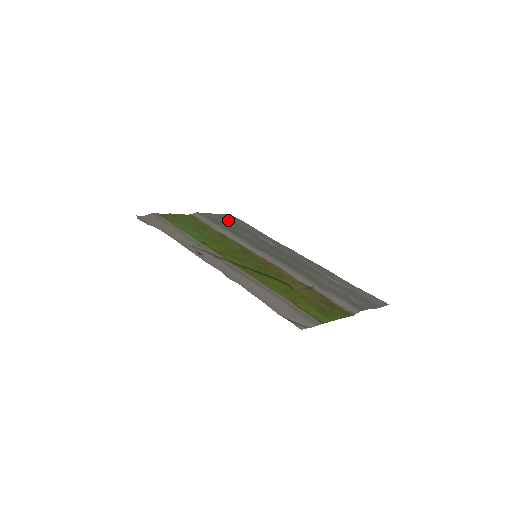
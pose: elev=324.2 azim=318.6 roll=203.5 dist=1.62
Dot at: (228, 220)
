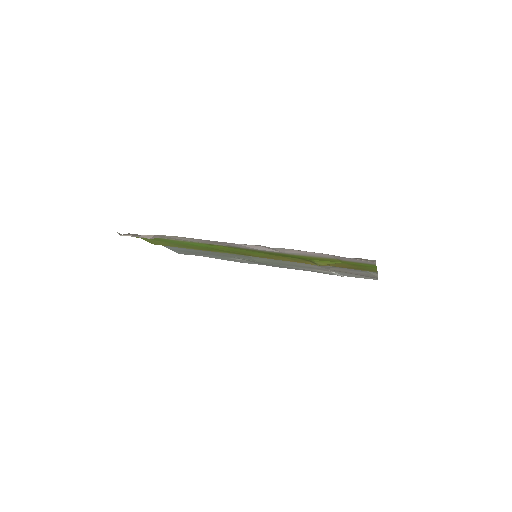
Dot at: (188, 252)
